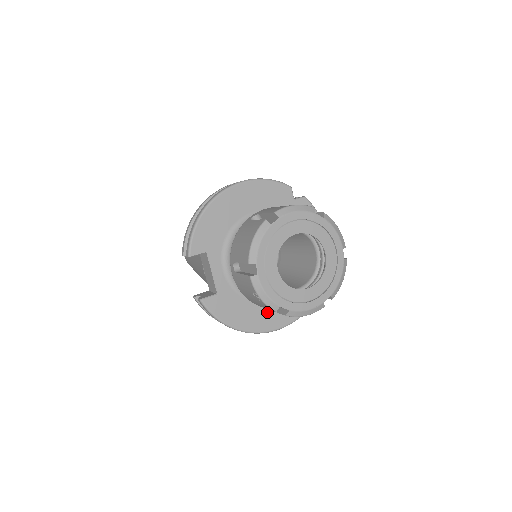
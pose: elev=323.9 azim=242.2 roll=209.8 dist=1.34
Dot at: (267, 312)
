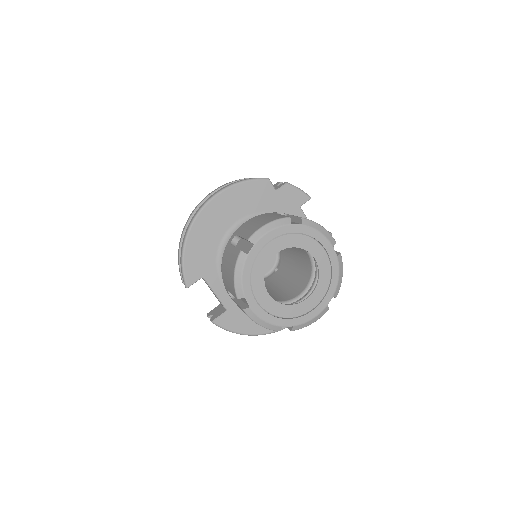
Dot at: occluded
